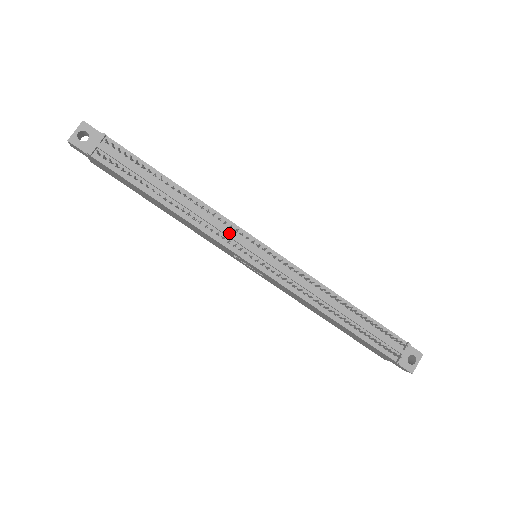
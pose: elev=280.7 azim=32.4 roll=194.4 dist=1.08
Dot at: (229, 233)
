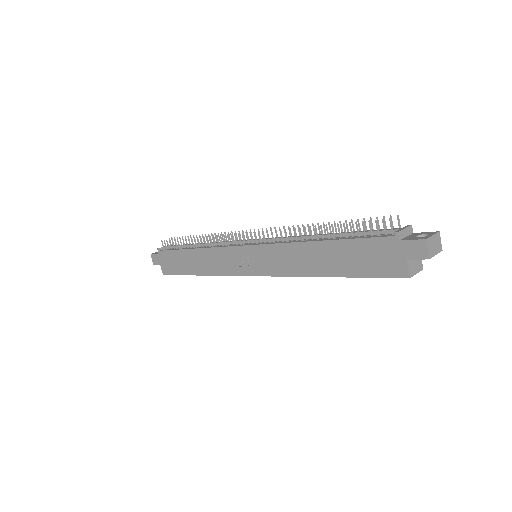
Dot at: (231, 241)
